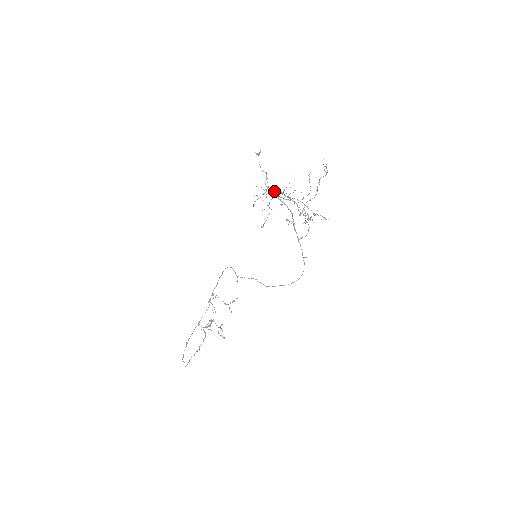
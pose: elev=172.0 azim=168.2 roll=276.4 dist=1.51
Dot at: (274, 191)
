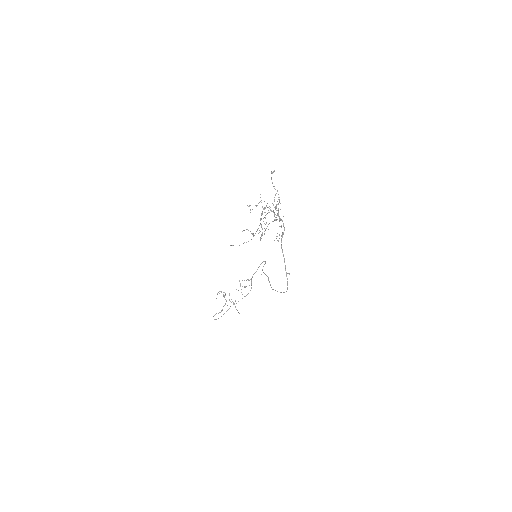
Dot at: (266, 206)
